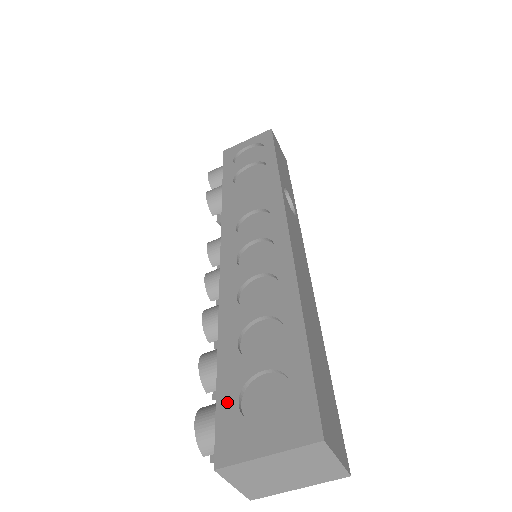
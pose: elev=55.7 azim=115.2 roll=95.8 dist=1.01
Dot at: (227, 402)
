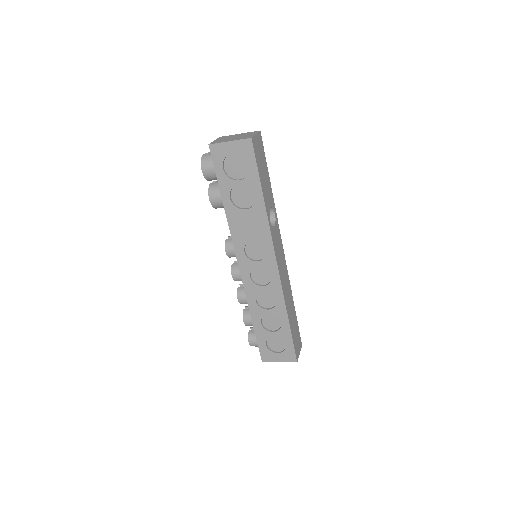
Dot at: (262, 344)
